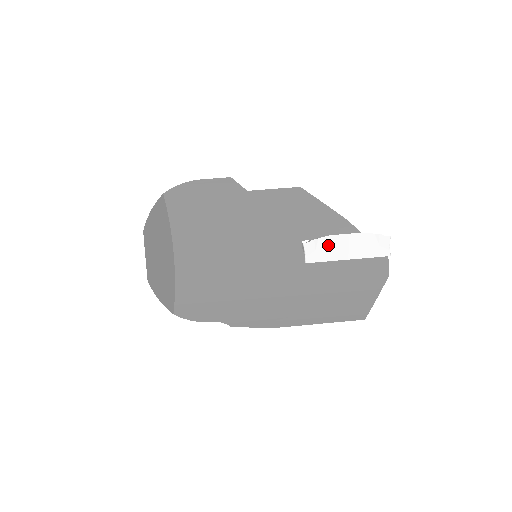
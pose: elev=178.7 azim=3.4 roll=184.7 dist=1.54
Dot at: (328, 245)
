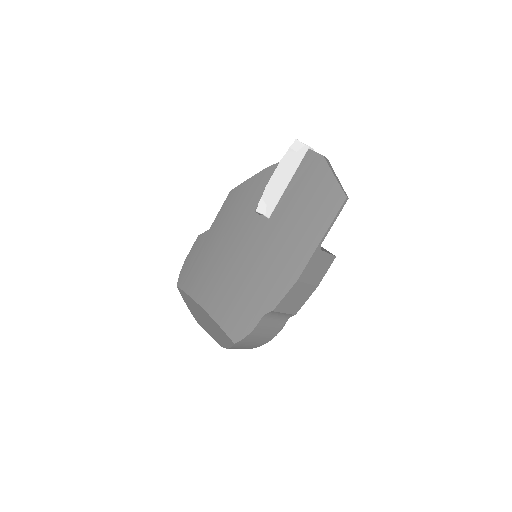
Dot at: (270, 193)
